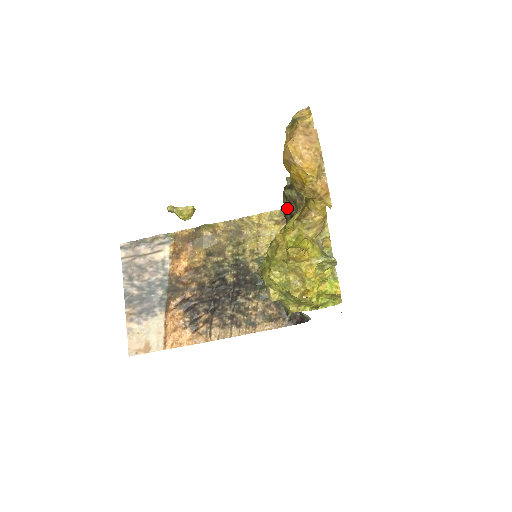
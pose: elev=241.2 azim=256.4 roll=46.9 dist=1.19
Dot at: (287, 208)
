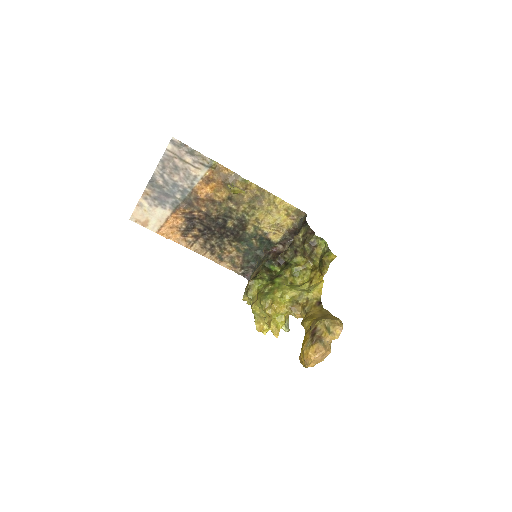
Dot at: (299, 241)
